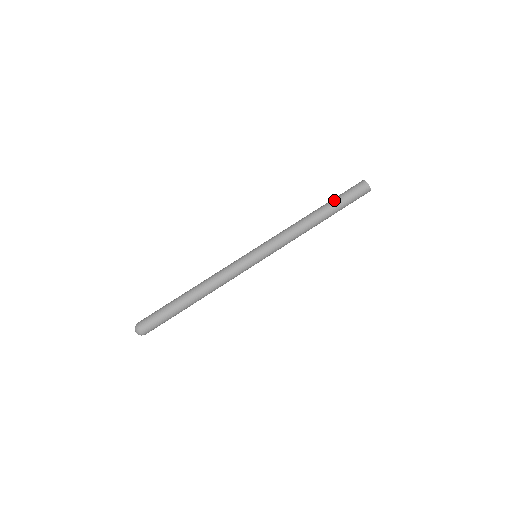
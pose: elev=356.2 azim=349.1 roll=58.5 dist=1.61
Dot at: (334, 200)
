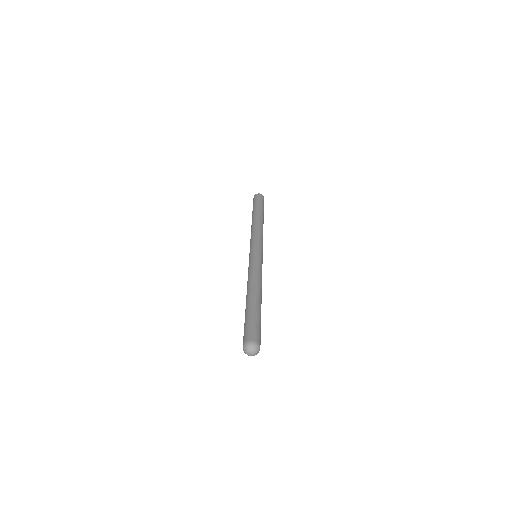
Dot at: (259, 207)
